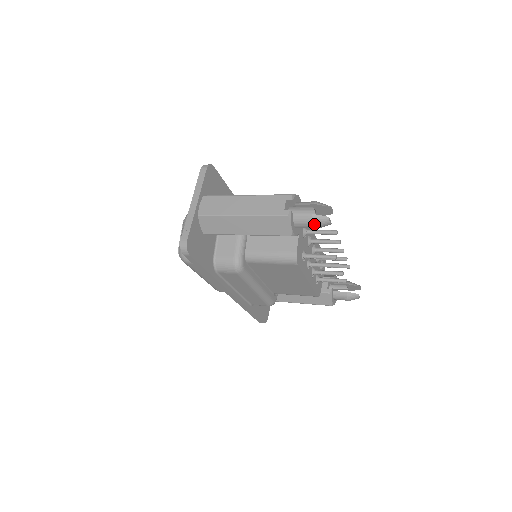
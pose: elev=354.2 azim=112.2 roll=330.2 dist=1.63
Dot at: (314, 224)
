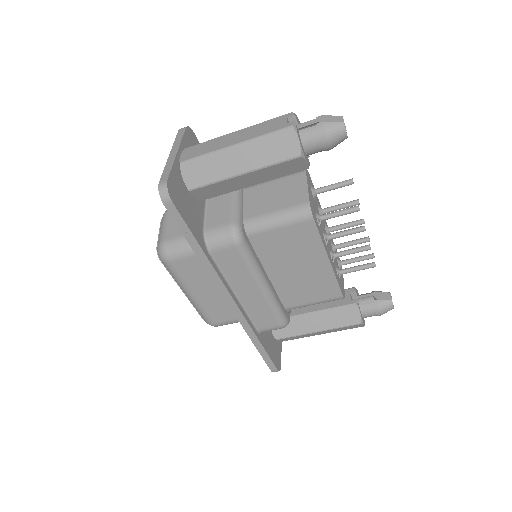
Dot at: (327, 135)
